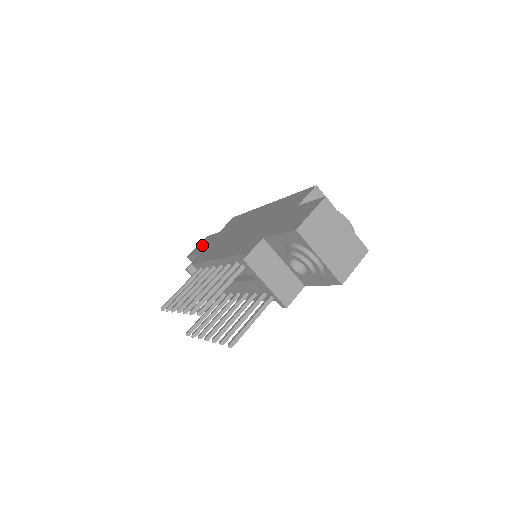
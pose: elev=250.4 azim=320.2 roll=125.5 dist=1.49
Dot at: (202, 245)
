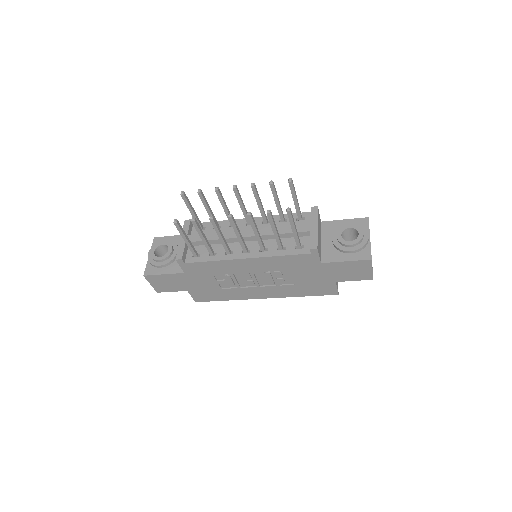
Dot at: occluded
